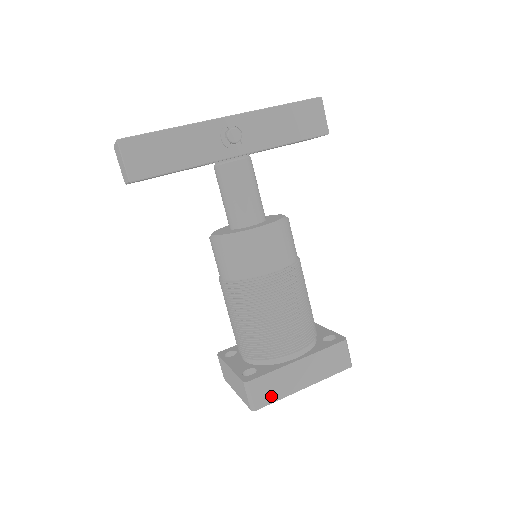
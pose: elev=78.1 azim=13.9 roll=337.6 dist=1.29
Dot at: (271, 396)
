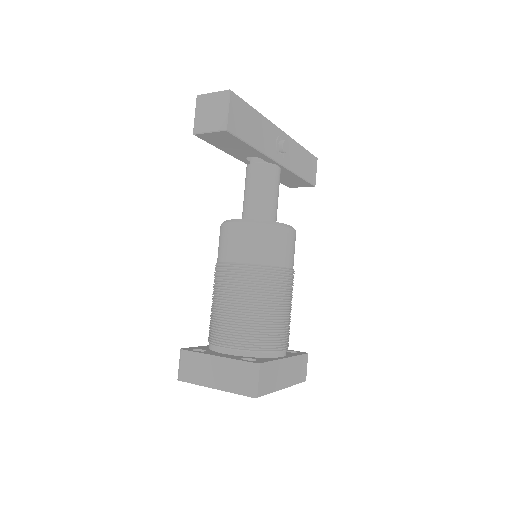
Dot at: (267, 386)
